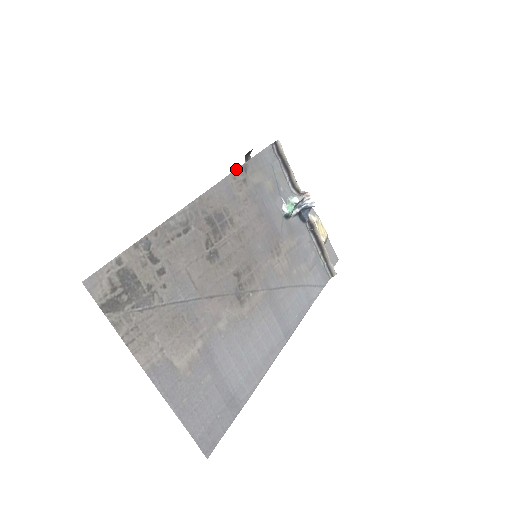
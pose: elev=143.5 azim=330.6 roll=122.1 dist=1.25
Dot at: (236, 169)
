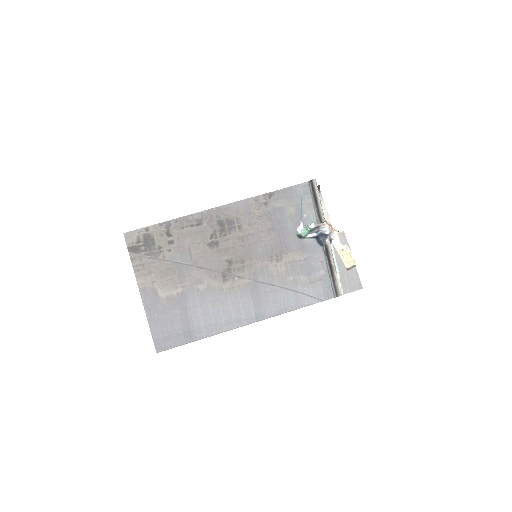
Dot at: (261, 195)
